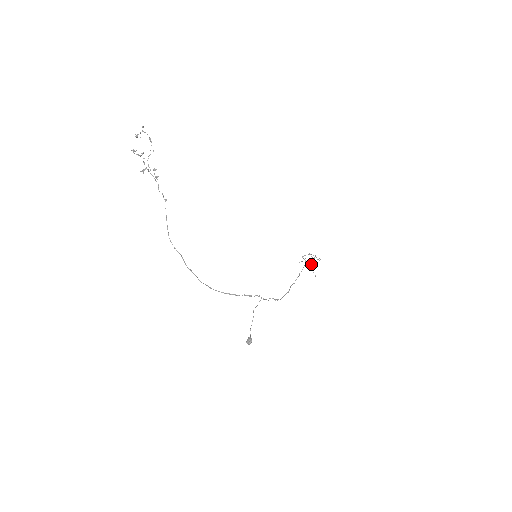
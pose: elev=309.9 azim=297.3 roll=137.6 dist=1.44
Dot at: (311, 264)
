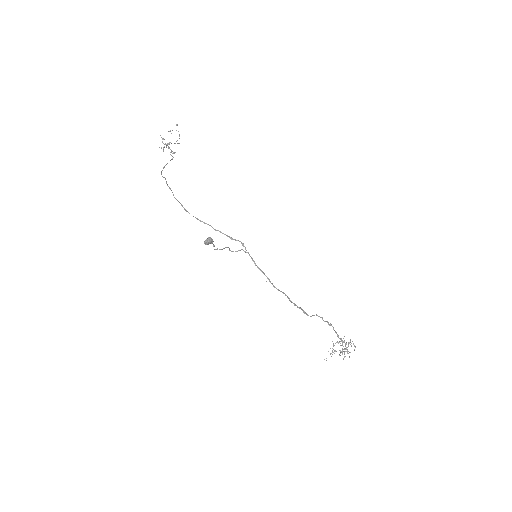
Dot at: occluded
